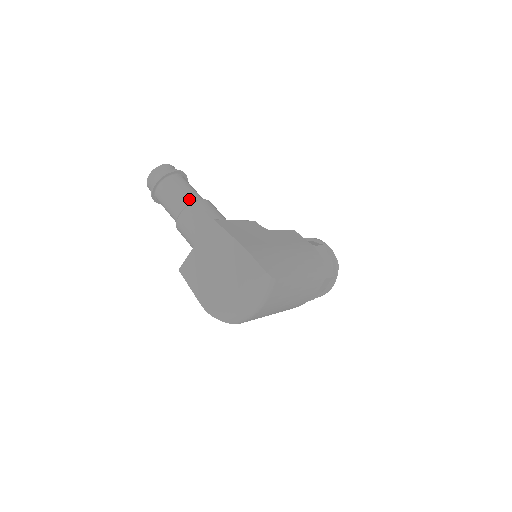
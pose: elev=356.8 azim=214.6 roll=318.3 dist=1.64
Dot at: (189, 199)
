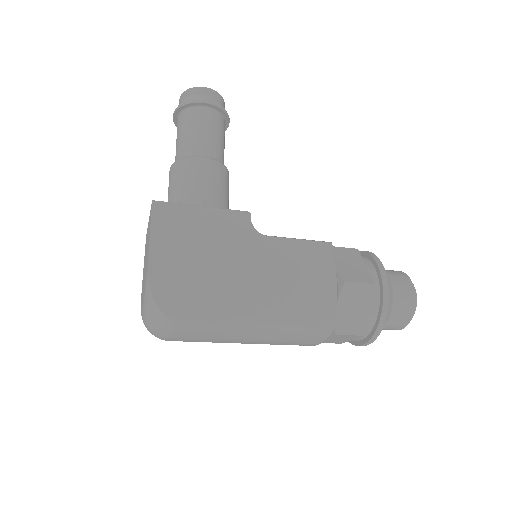
Dot at: (188, 150)
